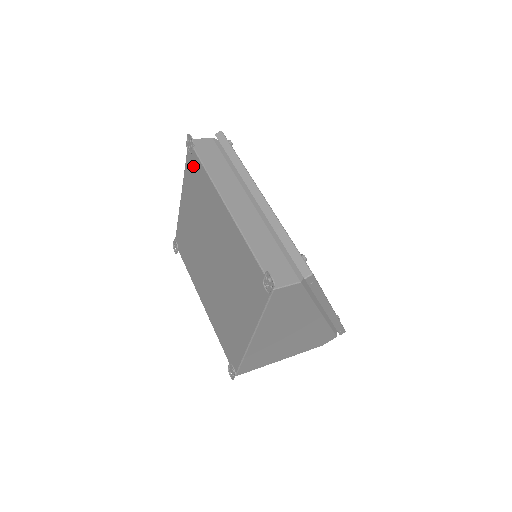
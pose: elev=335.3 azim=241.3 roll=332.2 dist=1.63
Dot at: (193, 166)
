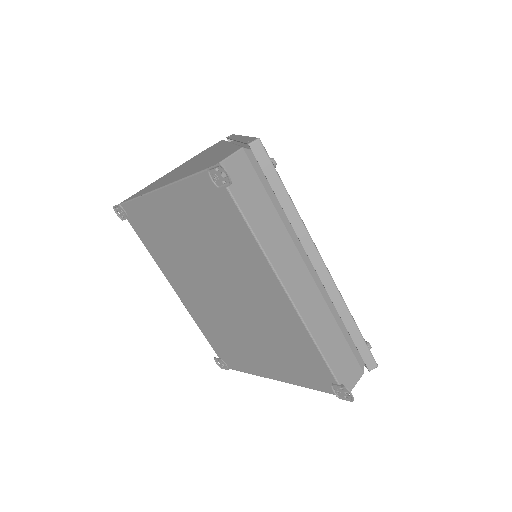
Dot at: (215, 200)
